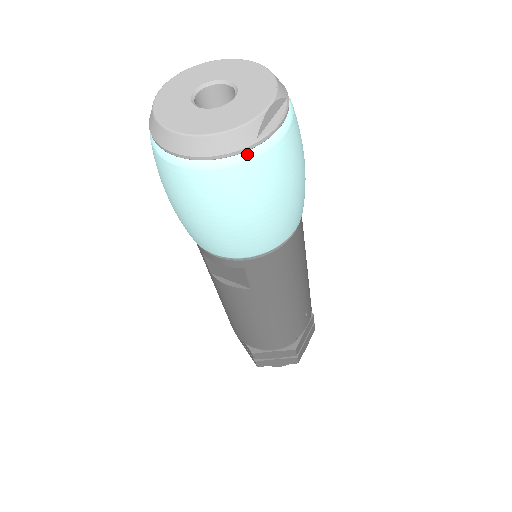
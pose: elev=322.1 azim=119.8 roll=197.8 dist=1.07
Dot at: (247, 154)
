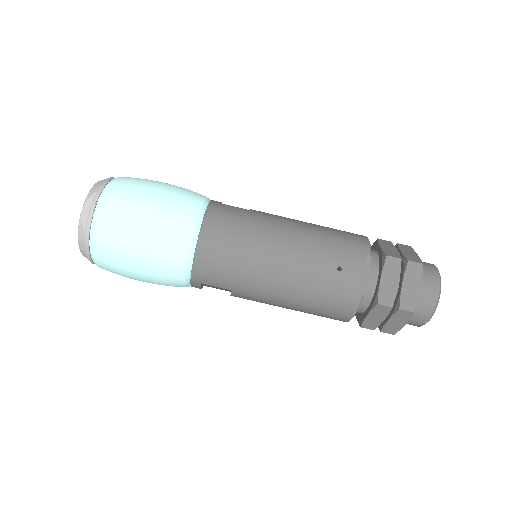
Dot at: (91, 242)
